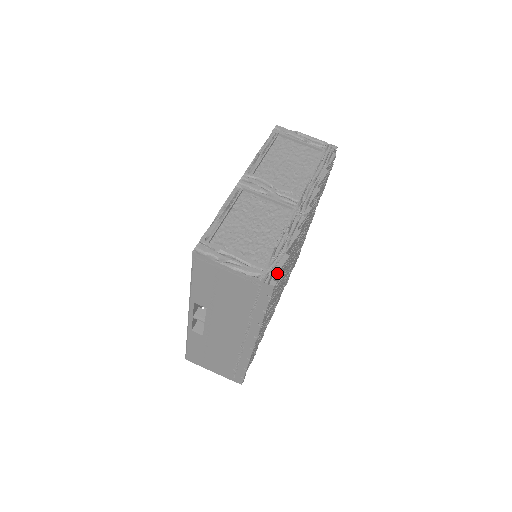
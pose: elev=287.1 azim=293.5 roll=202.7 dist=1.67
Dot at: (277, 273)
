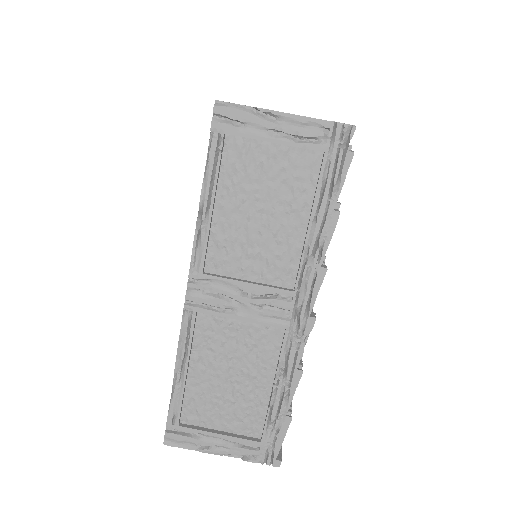
Dot at: (279, 449)
